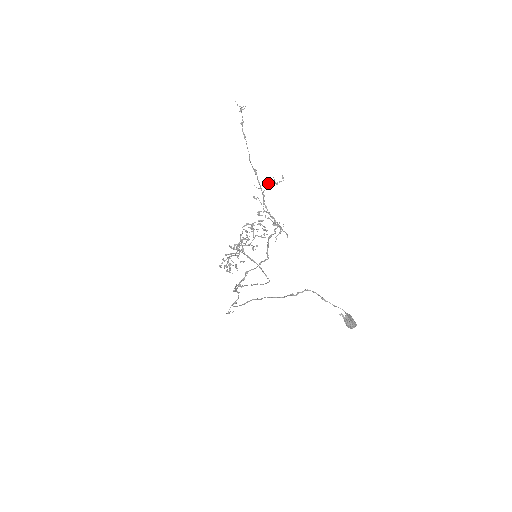
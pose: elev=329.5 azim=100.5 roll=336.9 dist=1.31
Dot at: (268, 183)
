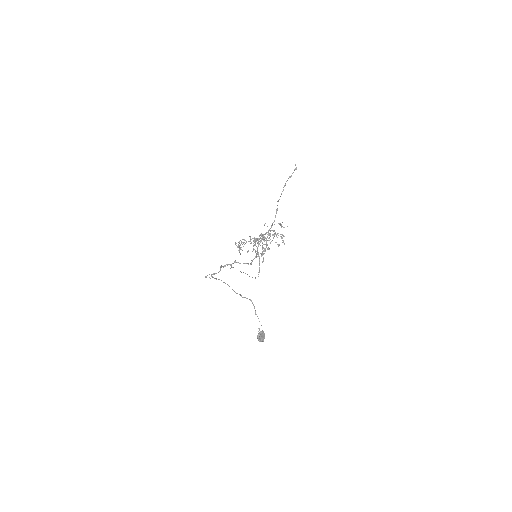
Dot at: (278, 223)
